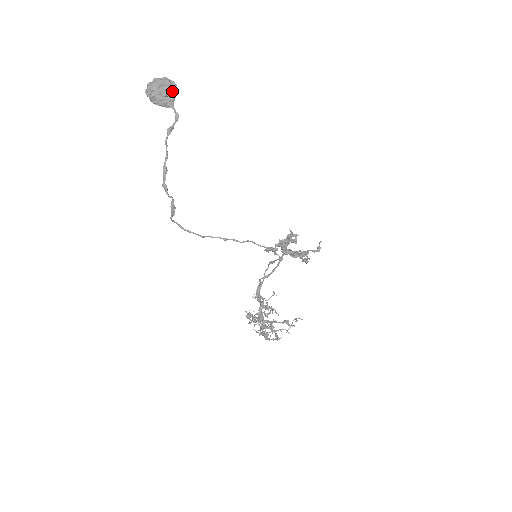
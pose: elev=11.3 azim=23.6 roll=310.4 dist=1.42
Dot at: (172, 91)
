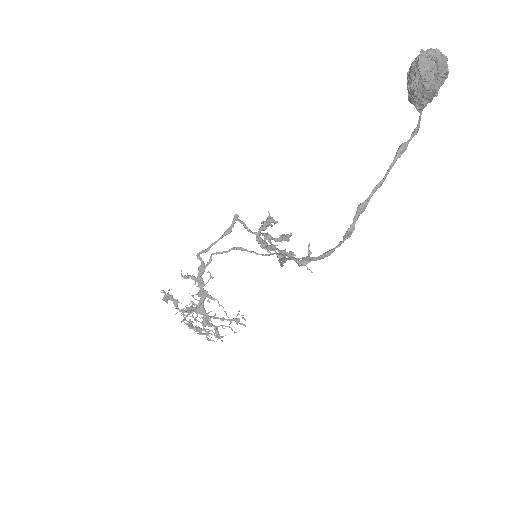
Dot at: (439, 88)
